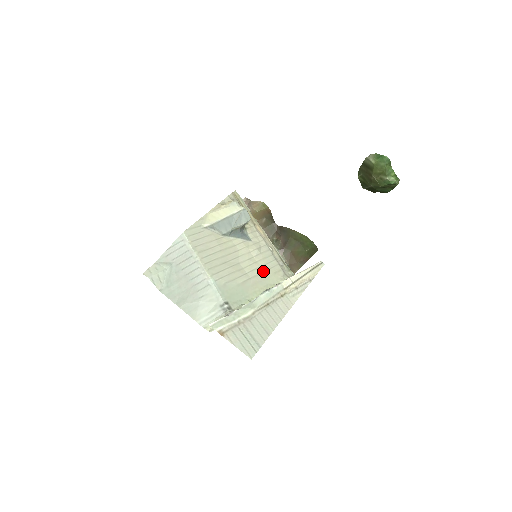
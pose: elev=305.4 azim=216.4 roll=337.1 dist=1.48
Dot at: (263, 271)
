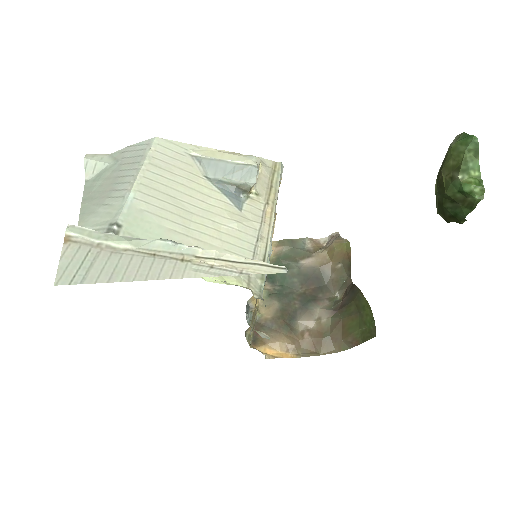
Dot at: (217, 245)
